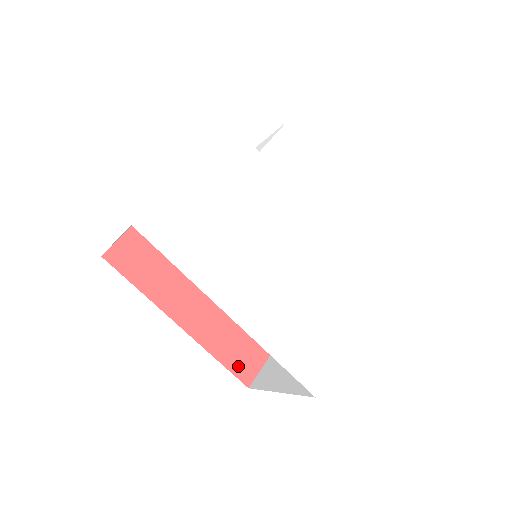
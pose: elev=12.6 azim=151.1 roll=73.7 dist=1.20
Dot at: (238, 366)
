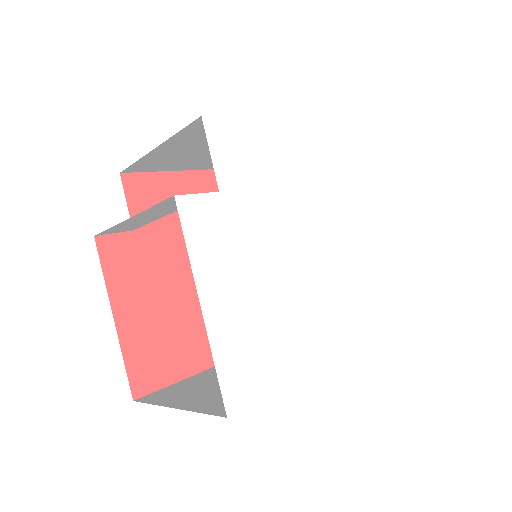
Dot at: occluded
